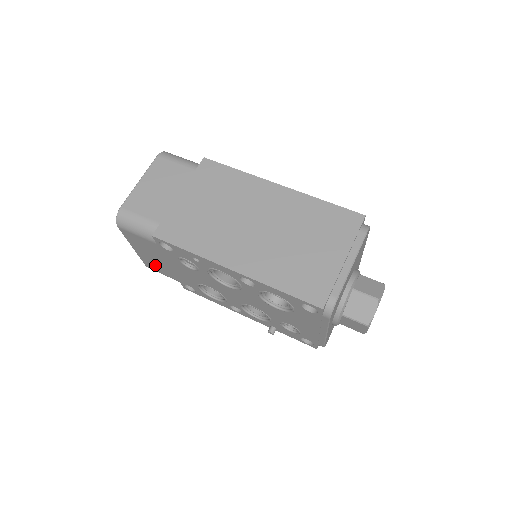
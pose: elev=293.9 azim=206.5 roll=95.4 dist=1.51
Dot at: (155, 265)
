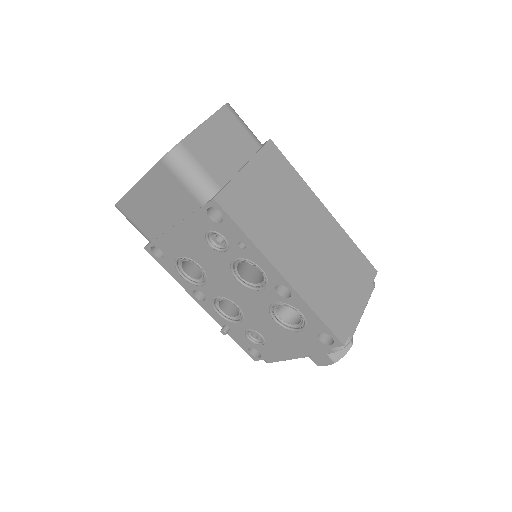
Dot at: (140, 212)
